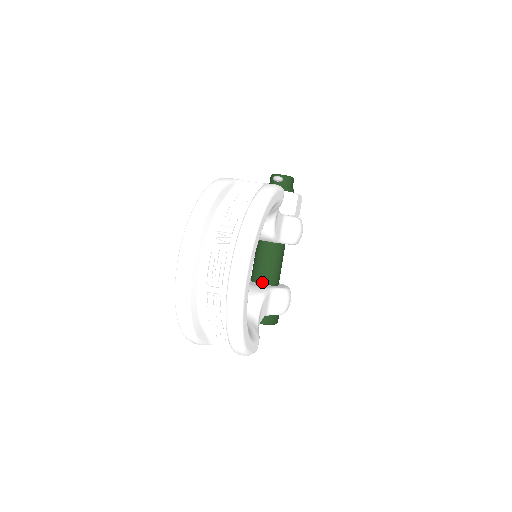
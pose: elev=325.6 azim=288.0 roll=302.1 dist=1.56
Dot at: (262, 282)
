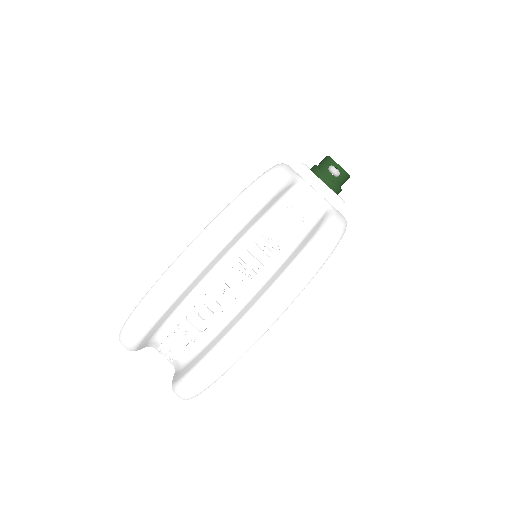
Dot at: occluded
